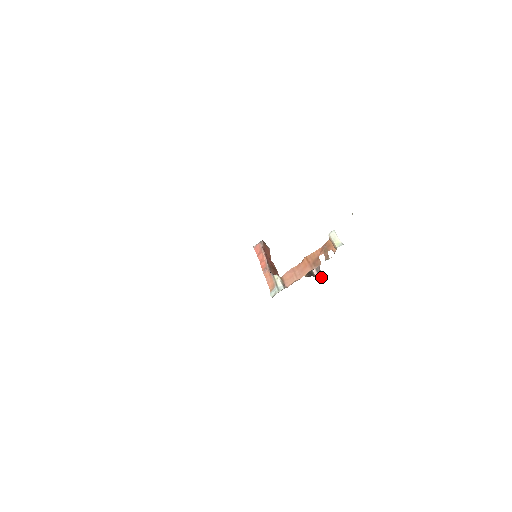
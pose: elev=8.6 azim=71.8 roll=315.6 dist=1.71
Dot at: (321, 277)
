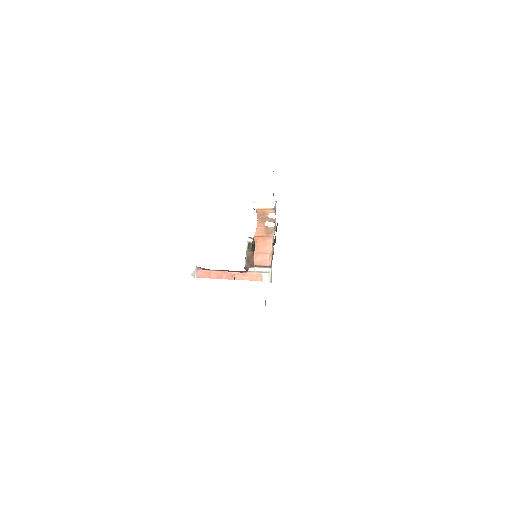
Dot at: occluded
